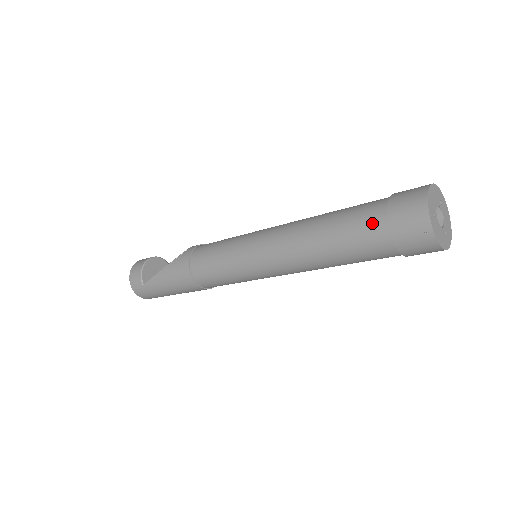
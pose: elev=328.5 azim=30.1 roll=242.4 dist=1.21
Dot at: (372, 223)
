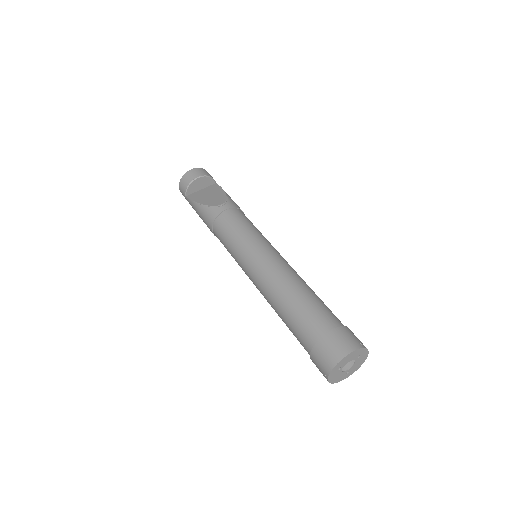
Dot at: (307, 337)
